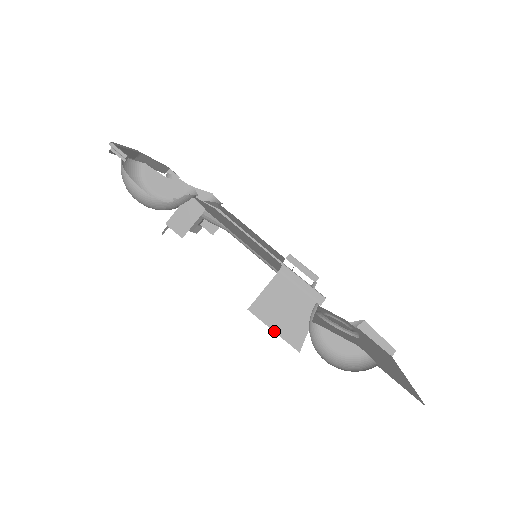
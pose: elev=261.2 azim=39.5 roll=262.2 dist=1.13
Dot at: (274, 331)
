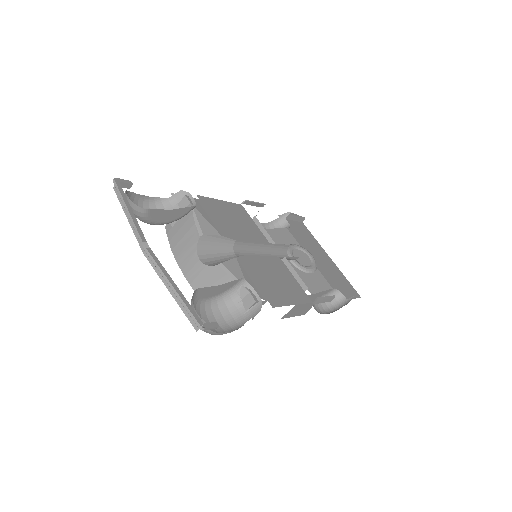
Dot at: occluded
